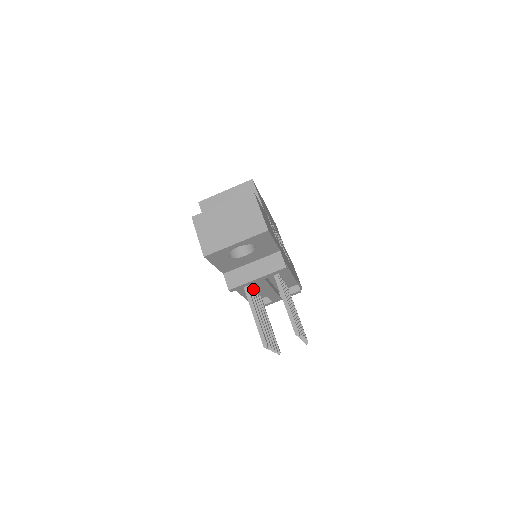
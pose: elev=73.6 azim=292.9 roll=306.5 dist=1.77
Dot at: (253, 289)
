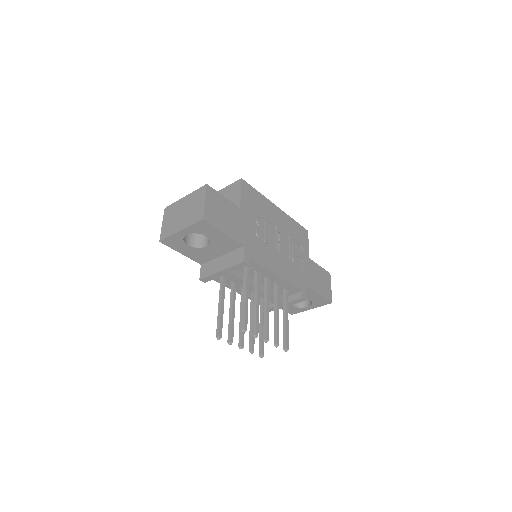
Dot at: occluded
